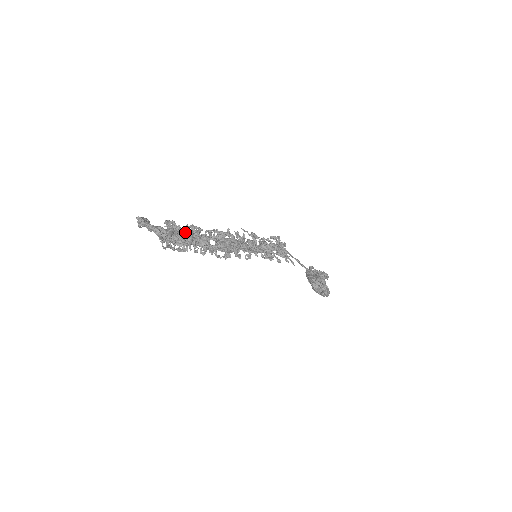
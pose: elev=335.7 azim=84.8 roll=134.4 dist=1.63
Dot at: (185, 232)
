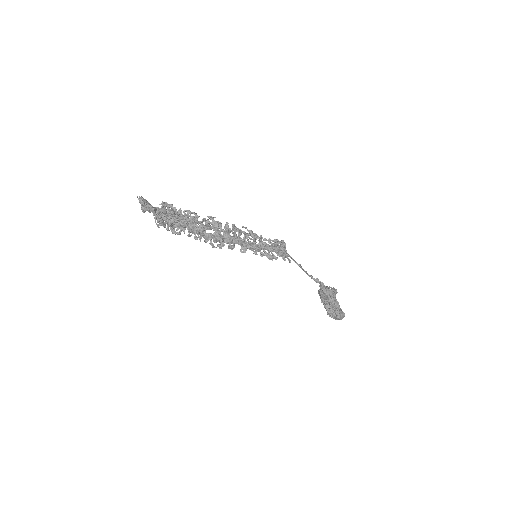
Dot at: (178, 211)
